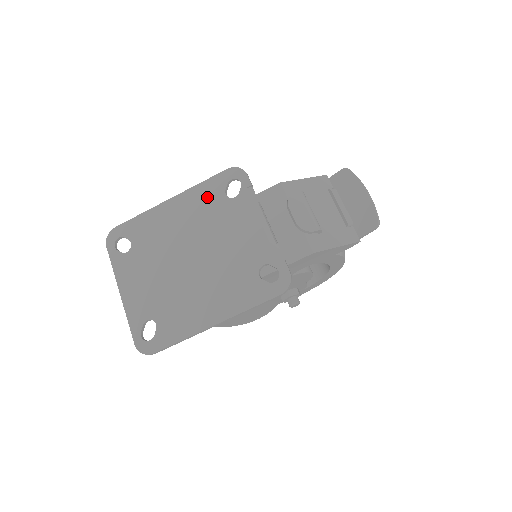
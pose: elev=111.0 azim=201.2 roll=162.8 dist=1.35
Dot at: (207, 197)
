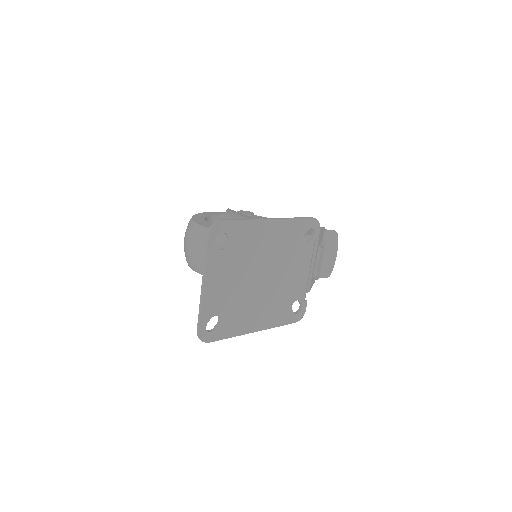
Dot at: (293, 233)
